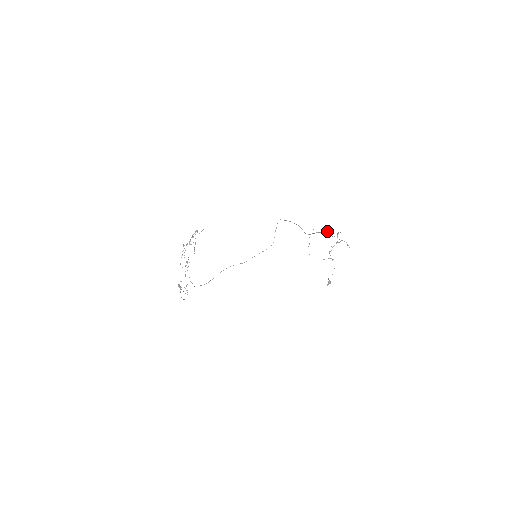
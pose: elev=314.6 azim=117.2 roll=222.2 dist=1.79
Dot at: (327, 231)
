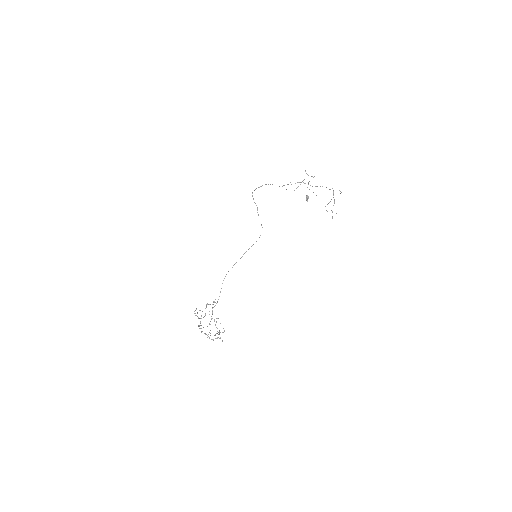
Dot at: occluded
